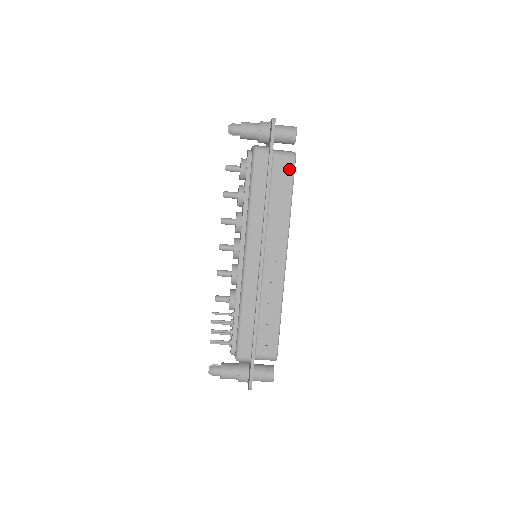
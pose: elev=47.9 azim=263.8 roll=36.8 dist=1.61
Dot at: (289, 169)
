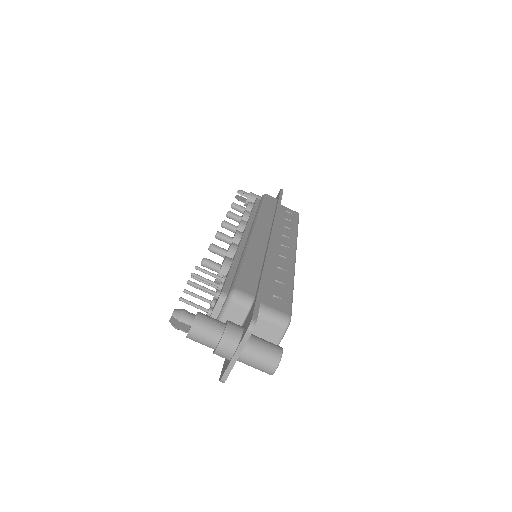
Dot at: (294, 215)
